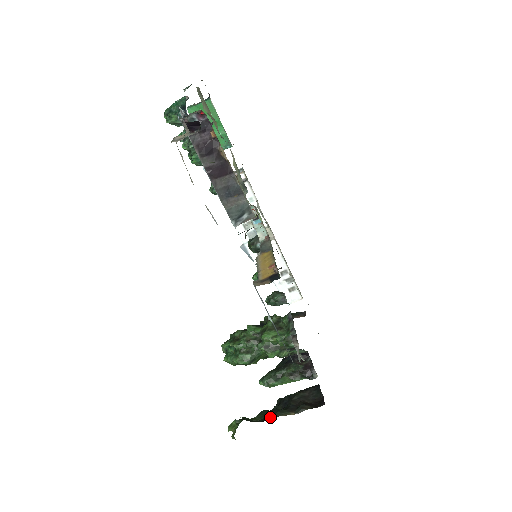
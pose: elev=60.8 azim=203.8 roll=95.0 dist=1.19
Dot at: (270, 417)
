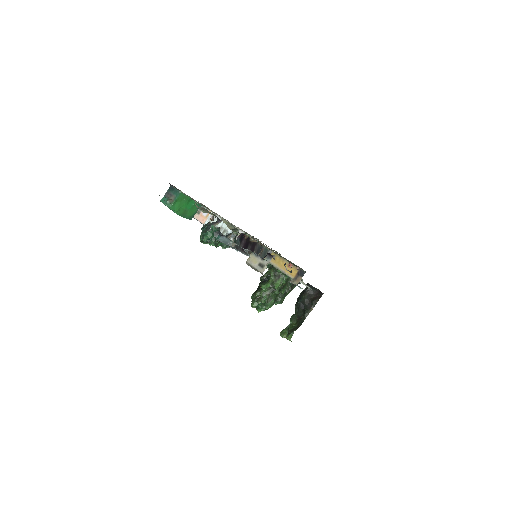
Dot at: (303, 319)
